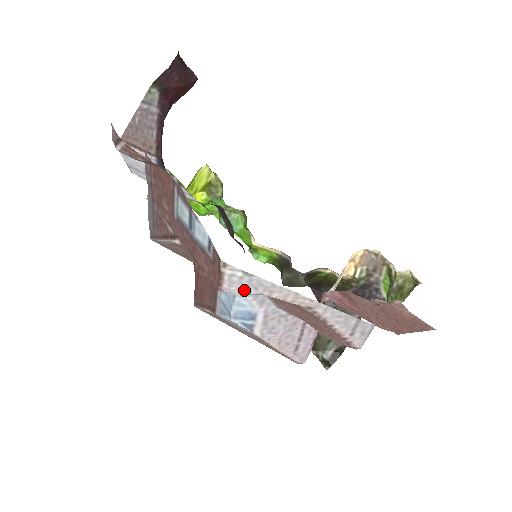
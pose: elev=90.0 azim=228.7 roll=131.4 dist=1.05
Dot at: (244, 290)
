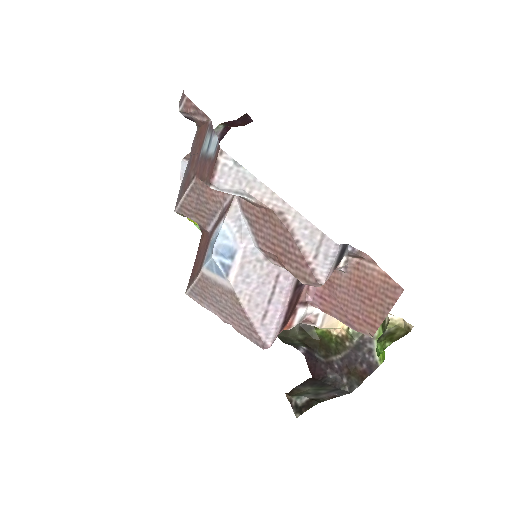
Dot at: (230, 184)
